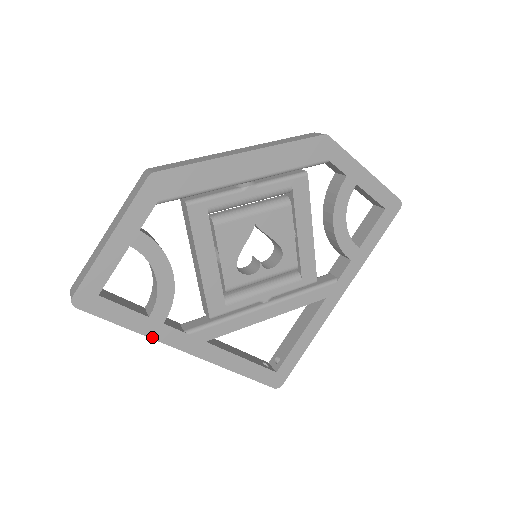
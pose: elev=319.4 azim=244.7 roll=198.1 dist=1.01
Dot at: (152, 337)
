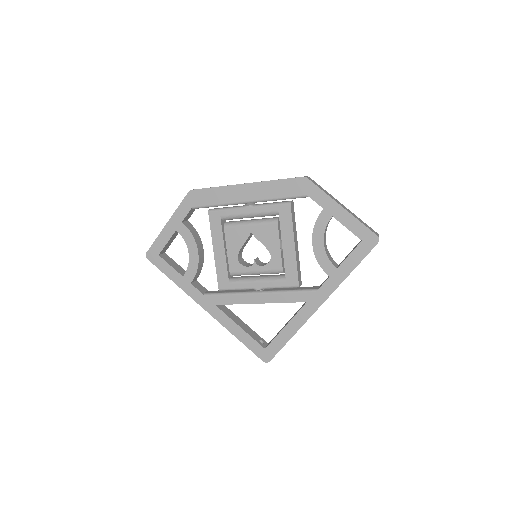
Dot at: (184, 290)
